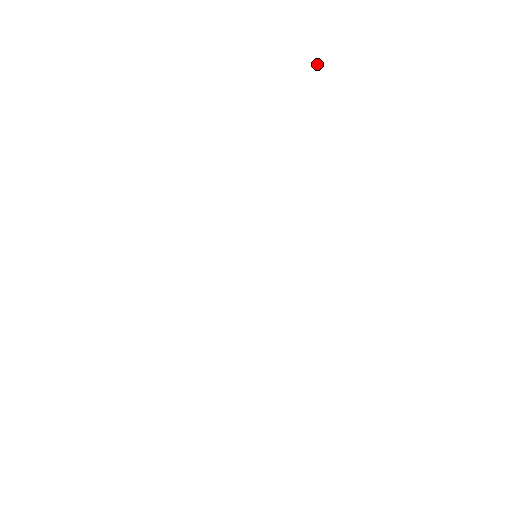
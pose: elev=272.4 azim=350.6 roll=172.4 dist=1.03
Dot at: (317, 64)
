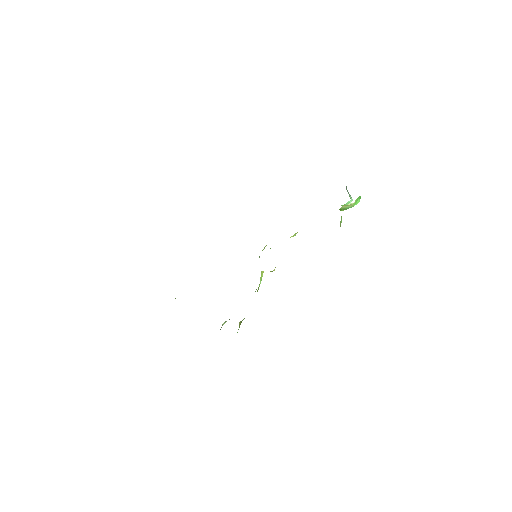
Dot at: (352, 204)
